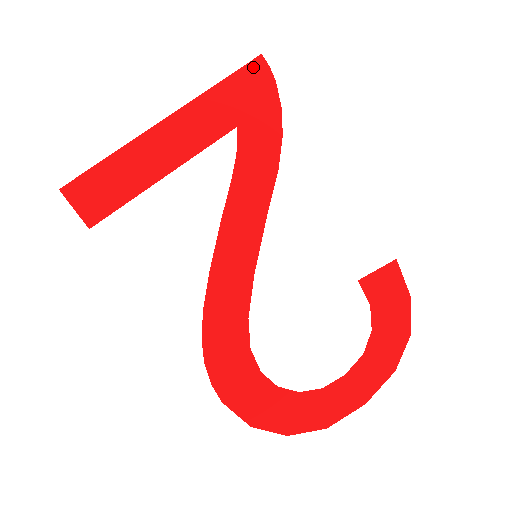
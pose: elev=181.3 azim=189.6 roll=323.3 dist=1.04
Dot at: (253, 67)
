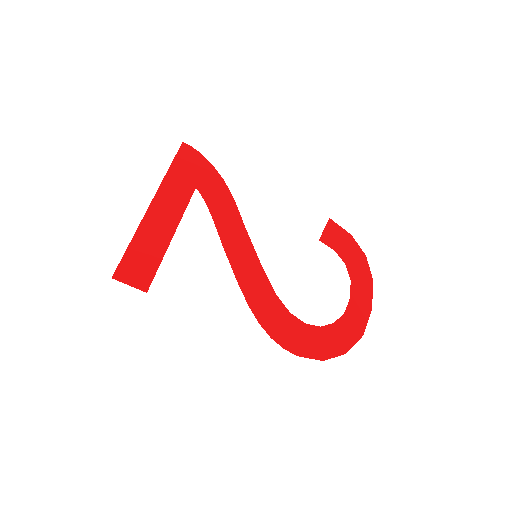
Dot at: (183, 151)
